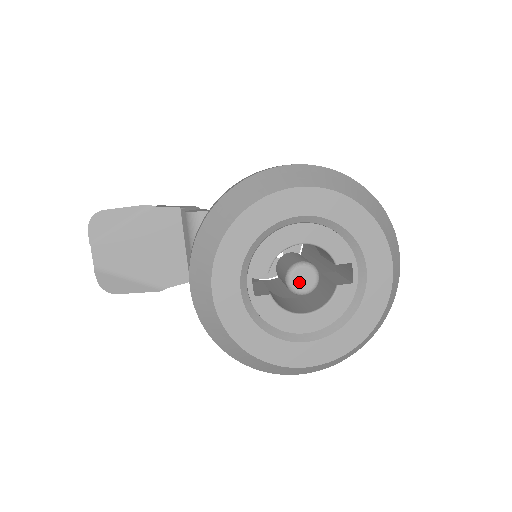
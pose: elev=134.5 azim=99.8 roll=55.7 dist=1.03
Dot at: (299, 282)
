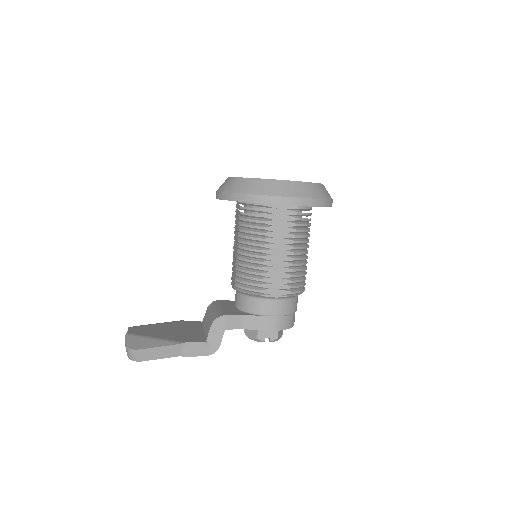
Dot at: occluded
